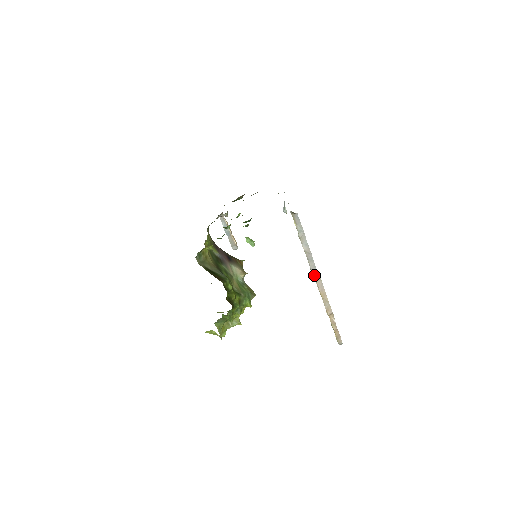
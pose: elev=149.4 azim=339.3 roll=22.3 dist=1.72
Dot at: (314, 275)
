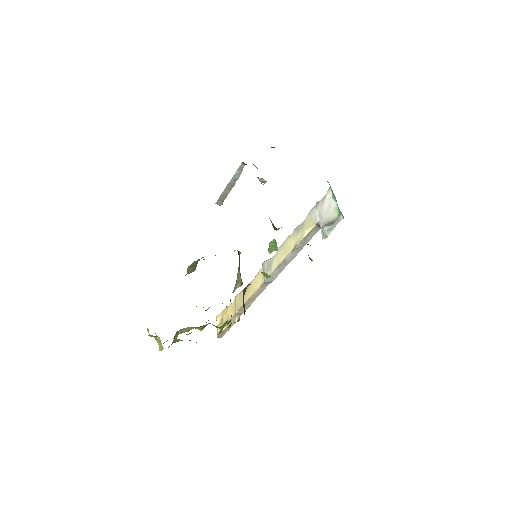
Dot at: (266, 281)
